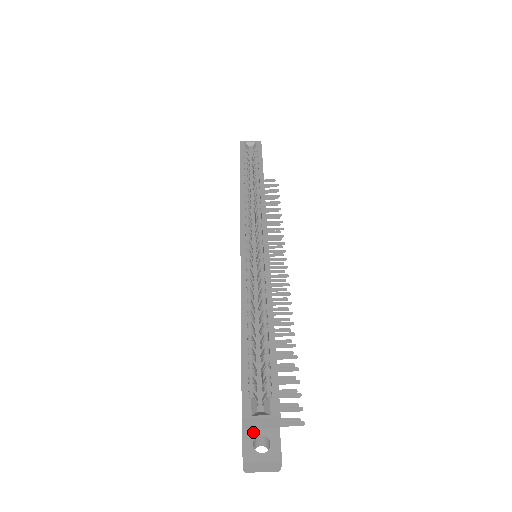
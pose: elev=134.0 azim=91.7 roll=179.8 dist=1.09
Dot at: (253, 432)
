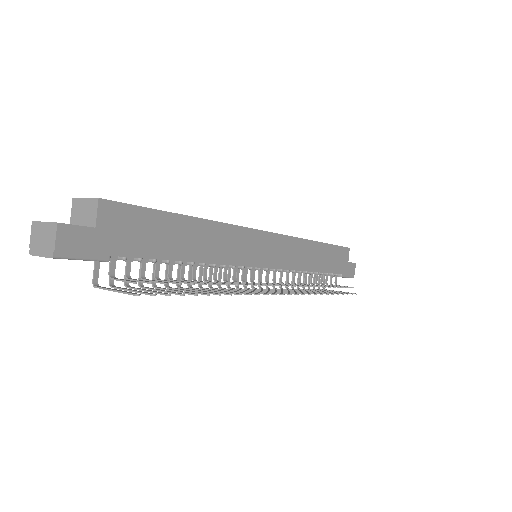
Dot at: occluded
